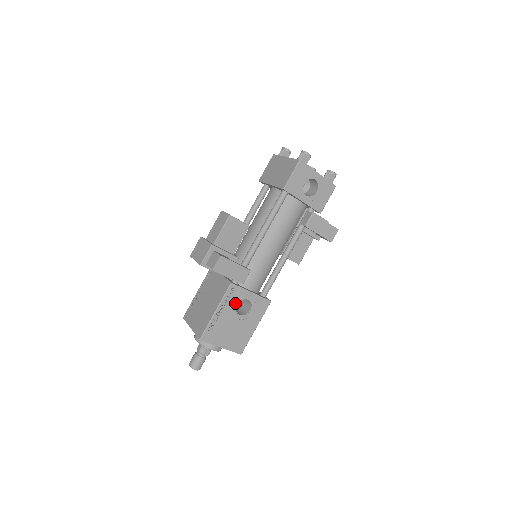
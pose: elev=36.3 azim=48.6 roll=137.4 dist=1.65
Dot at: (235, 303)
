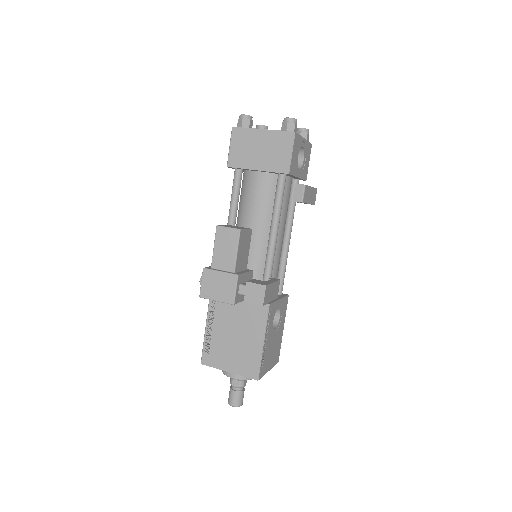
Dot at: (272, 321)
